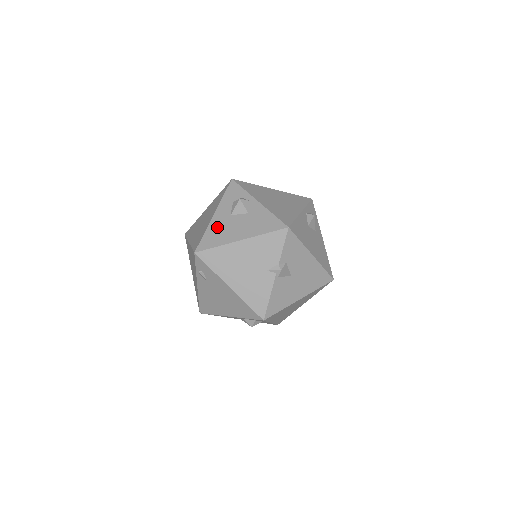
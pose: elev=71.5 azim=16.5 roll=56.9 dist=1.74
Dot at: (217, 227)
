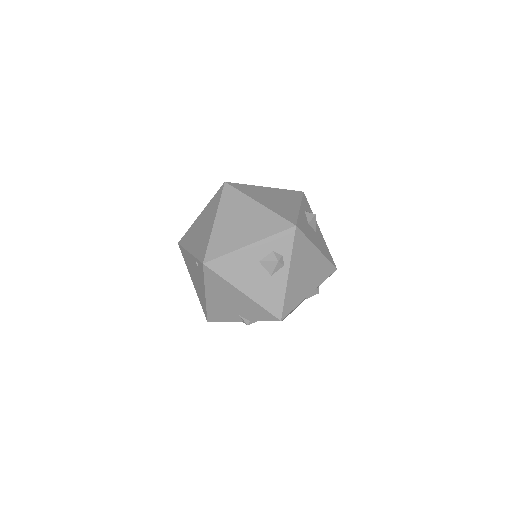
Dot at: (240, 261)
